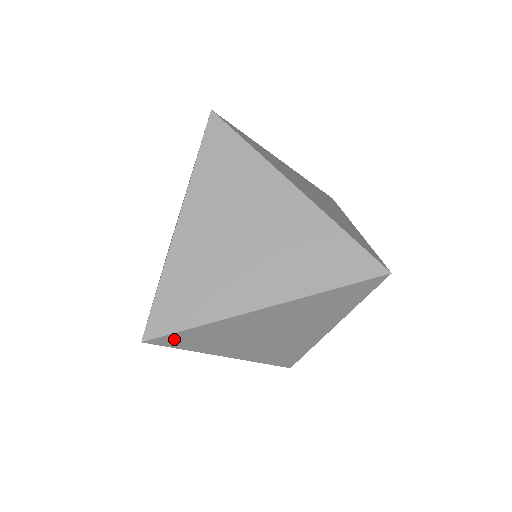
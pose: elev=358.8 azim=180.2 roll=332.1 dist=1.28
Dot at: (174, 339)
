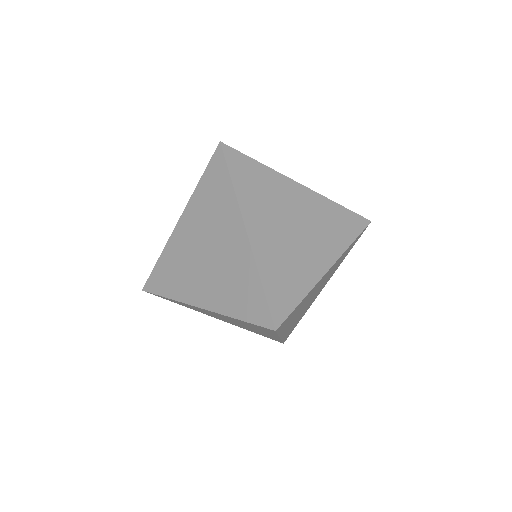
Dot at: (286, 321)
